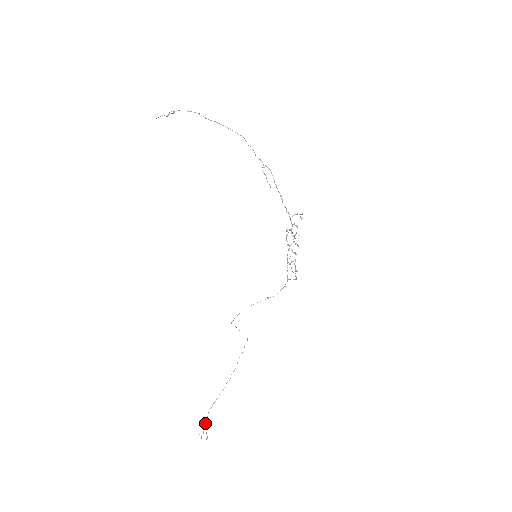
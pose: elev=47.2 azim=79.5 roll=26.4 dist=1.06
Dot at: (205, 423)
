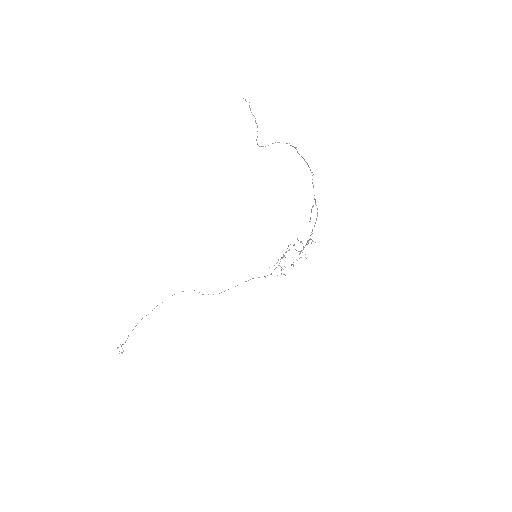
Dot at: occluded
